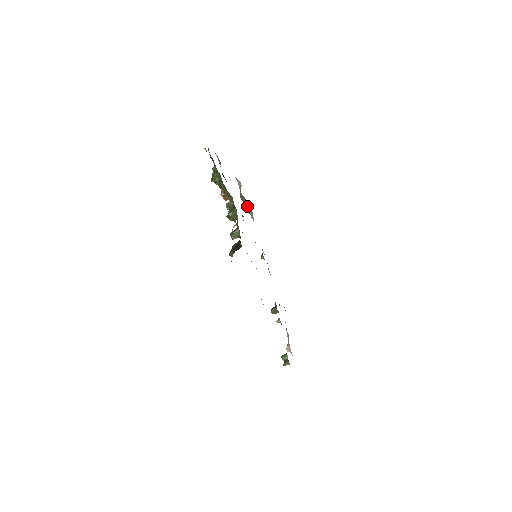
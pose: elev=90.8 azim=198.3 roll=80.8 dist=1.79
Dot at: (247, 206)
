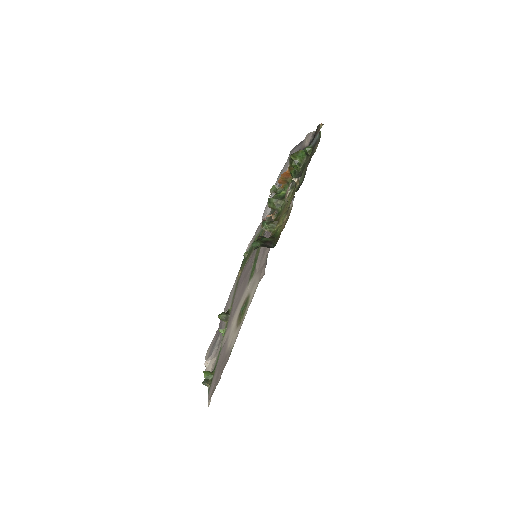
Dot at: occluded
